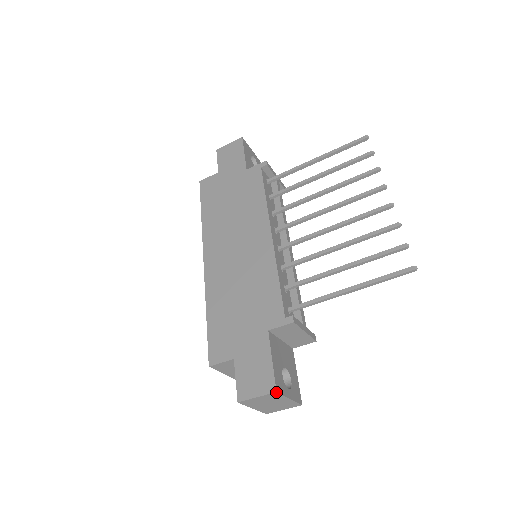
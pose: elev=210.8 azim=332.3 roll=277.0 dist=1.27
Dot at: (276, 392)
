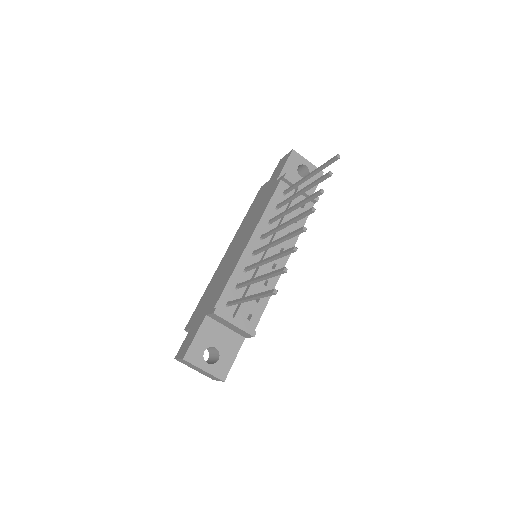
Dot at: (183, 359)
